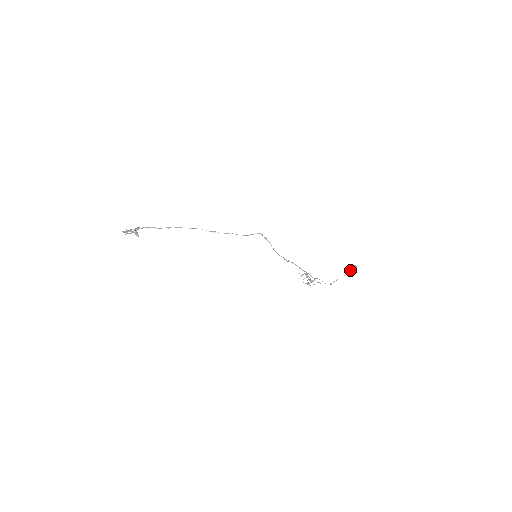
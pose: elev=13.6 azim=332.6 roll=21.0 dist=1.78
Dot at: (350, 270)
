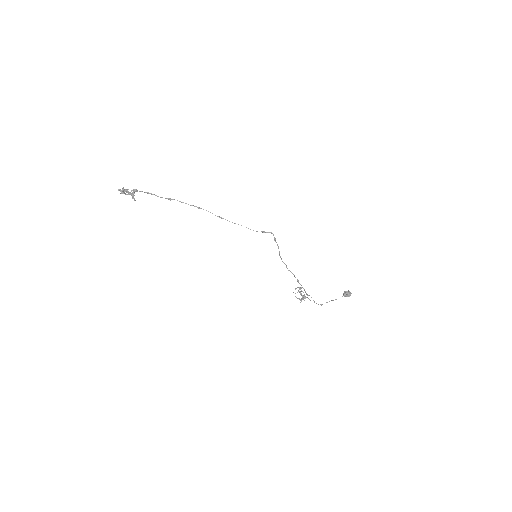
Dot at: (344, 295)
